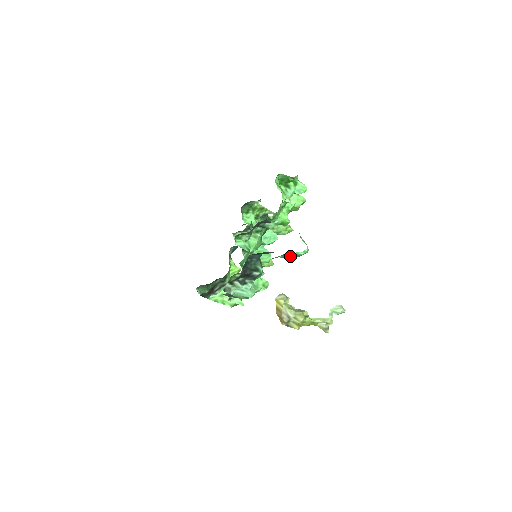
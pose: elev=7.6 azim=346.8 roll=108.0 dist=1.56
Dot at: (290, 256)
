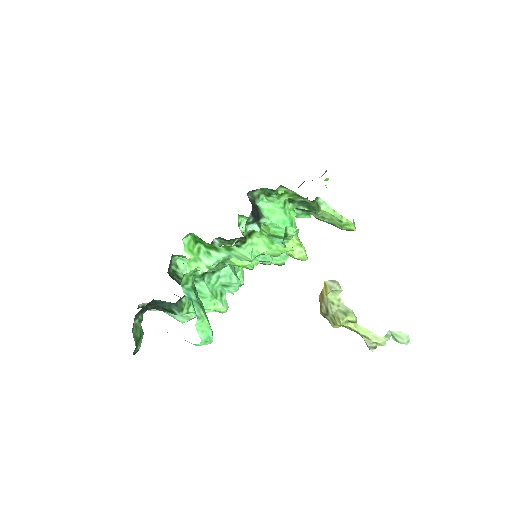
Dot at: occluded
